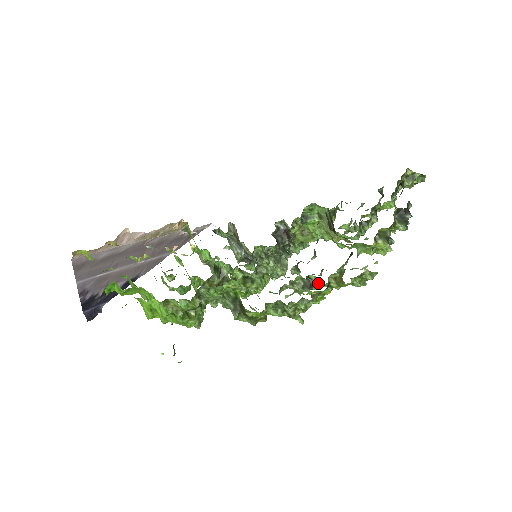
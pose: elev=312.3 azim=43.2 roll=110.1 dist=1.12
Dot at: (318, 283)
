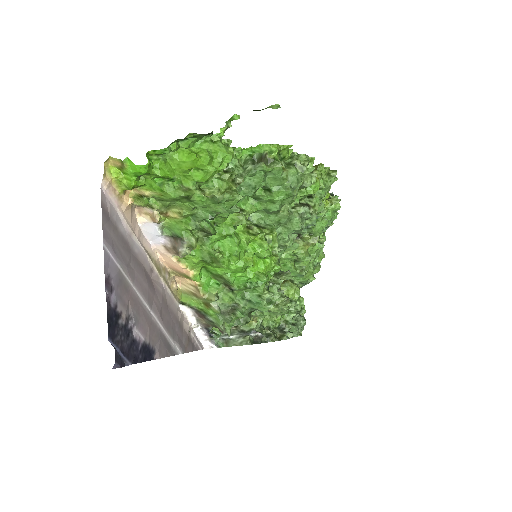
Dot at: (310, 204)
